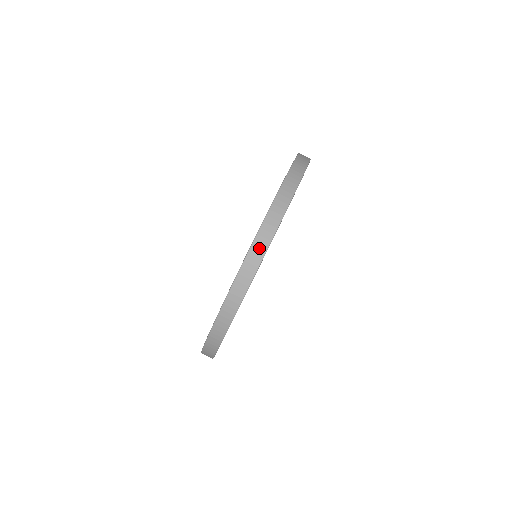
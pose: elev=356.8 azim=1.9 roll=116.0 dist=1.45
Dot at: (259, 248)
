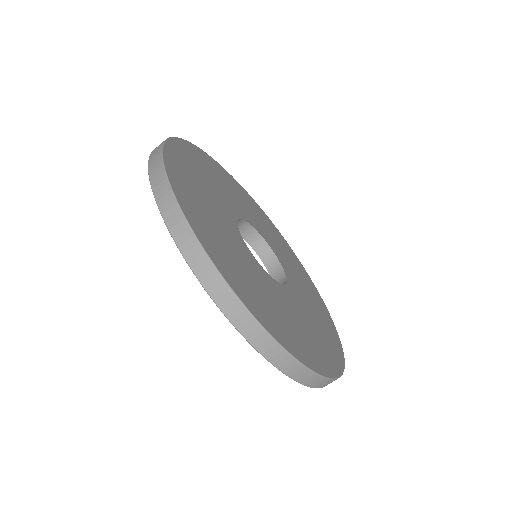
Dot at: (160, 187)
